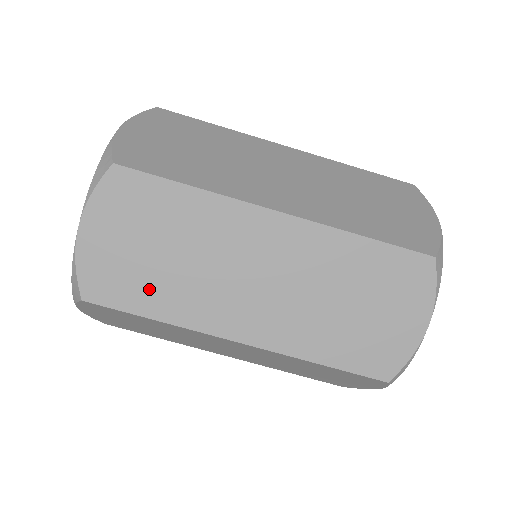
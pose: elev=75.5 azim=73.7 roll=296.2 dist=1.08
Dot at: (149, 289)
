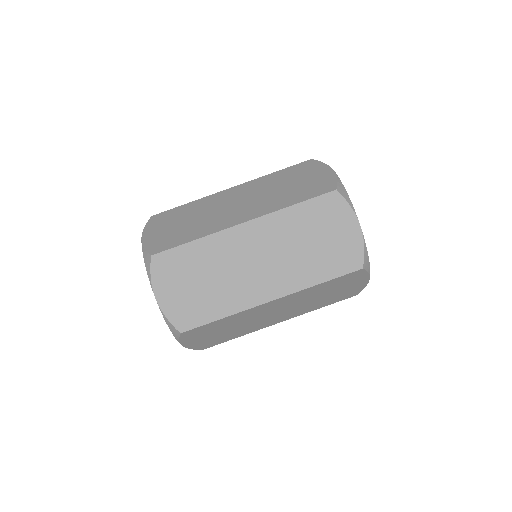
Dot at: (185, 234)
